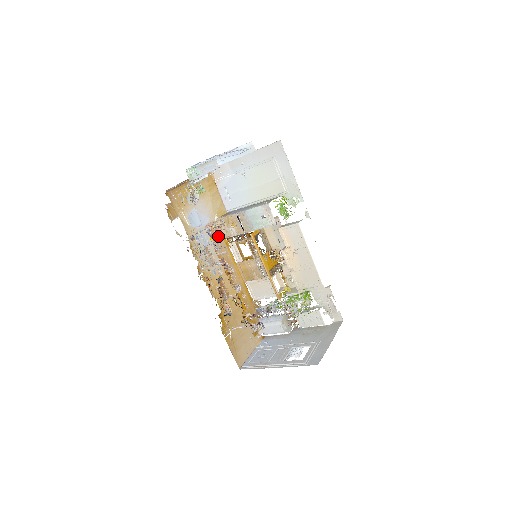
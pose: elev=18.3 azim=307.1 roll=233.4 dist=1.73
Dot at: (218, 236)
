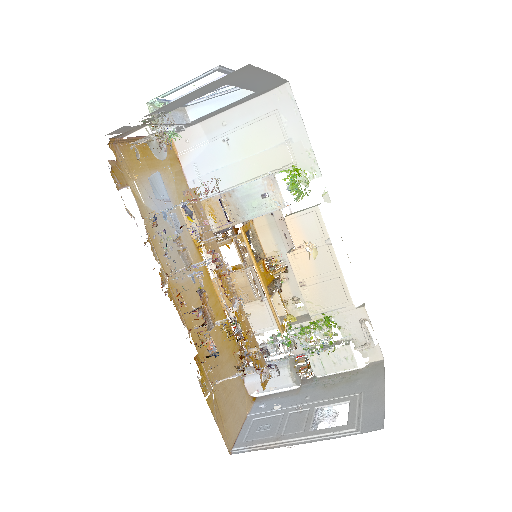
Dot at: occluded
